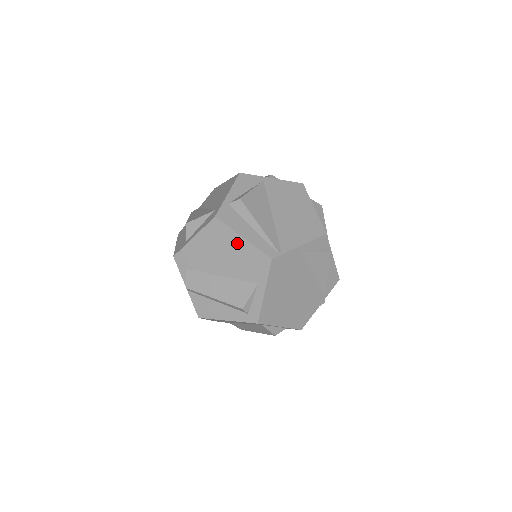
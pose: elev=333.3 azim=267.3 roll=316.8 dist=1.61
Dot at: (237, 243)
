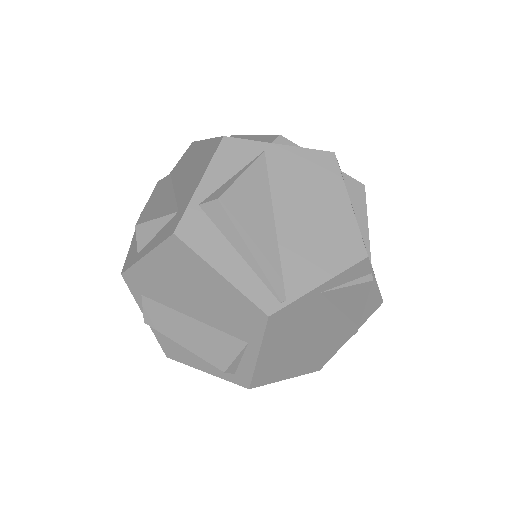
Dot at: (212, 280)
